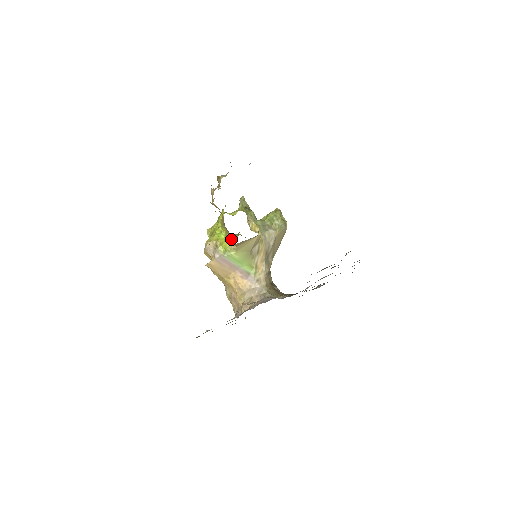
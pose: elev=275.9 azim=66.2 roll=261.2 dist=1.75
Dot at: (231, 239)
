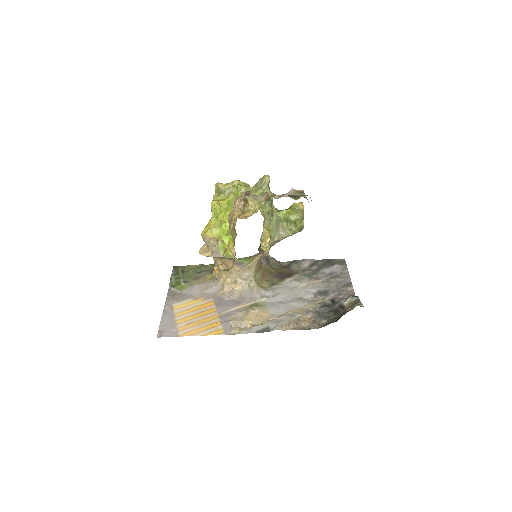
Dot at: occluded
